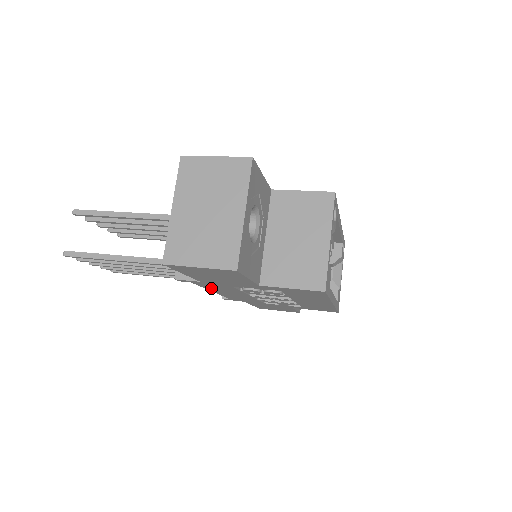
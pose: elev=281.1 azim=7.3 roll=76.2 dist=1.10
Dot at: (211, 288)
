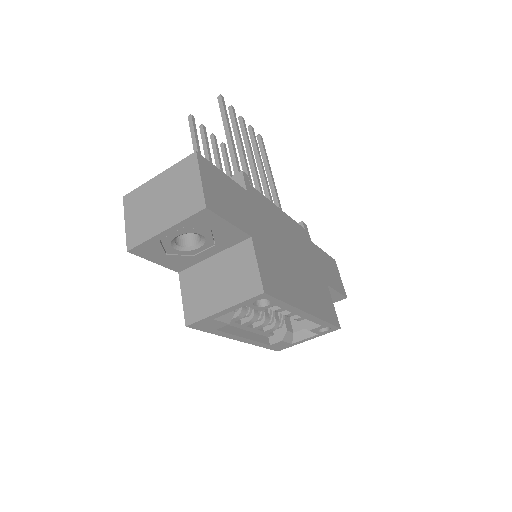
Dot at: occluded
